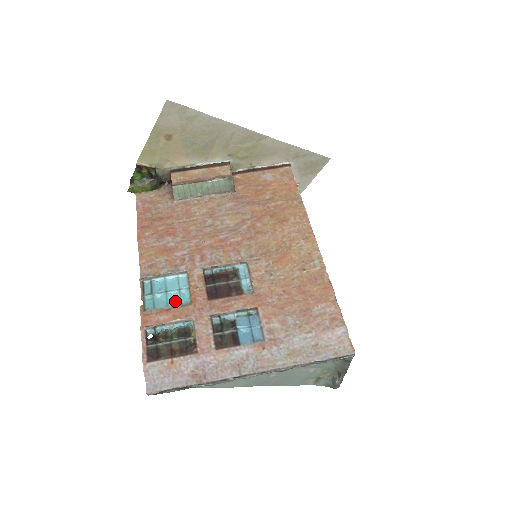
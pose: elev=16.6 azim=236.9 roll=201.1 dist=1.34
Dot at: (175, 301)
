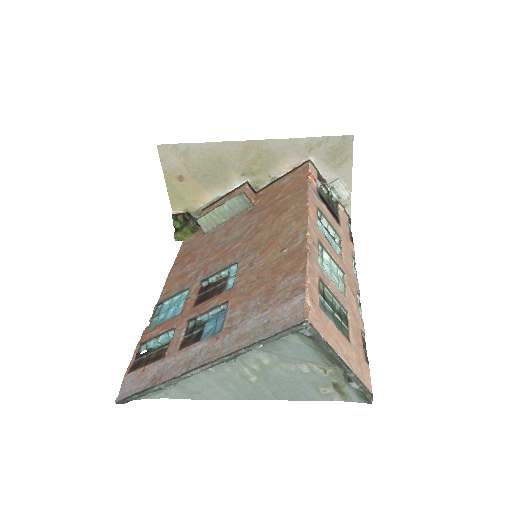
Dot at: (171, 316)
